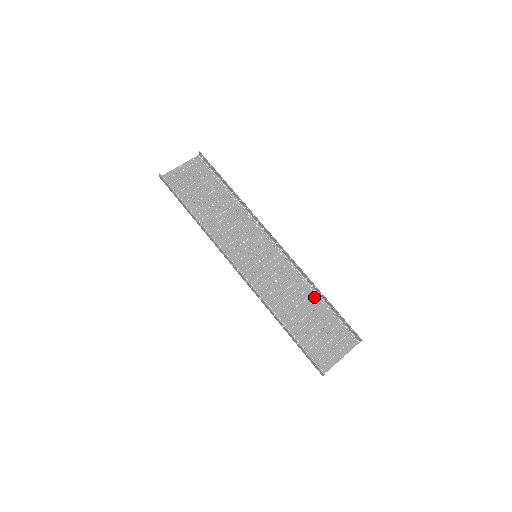
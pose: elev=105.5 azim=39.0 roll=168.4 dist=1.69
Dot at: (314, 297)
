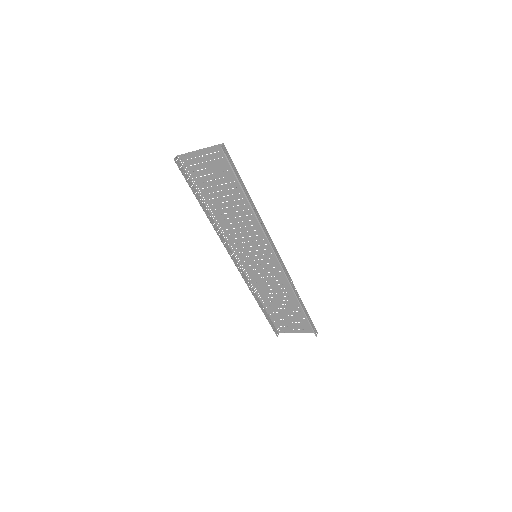
Dot at: (295, 298)
